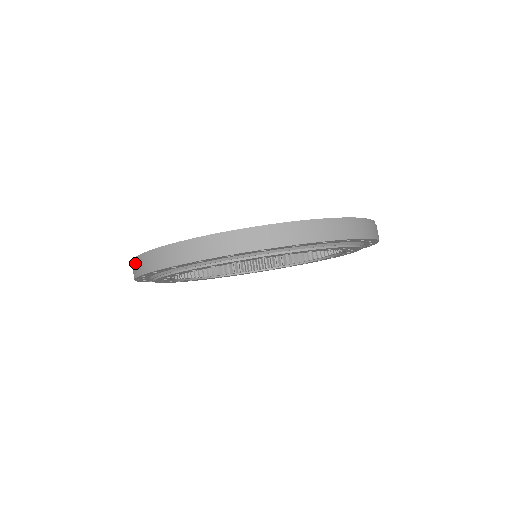
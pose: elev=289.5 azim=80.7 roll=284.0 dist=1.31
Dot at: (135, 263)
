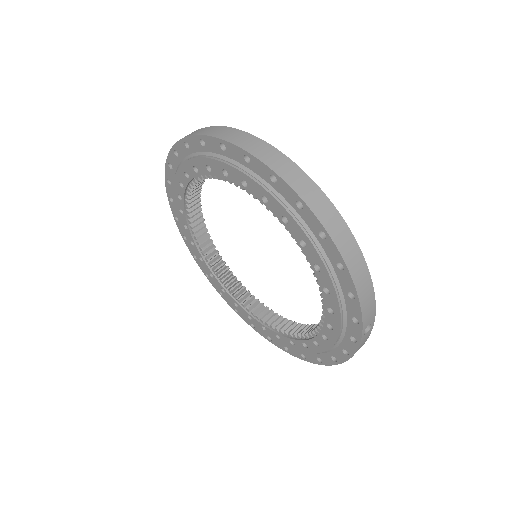
Dot at: occluded
